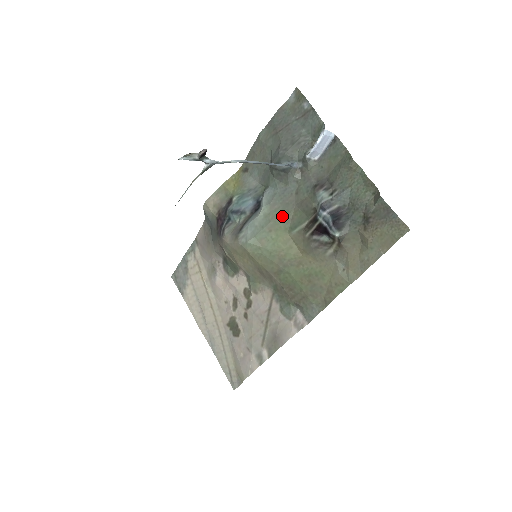
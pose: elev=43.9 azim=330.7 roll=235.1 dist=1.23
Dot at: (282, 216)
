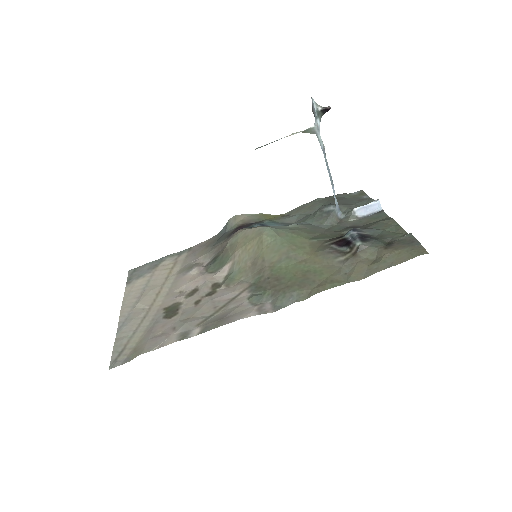
Dot at: (308, 232)
